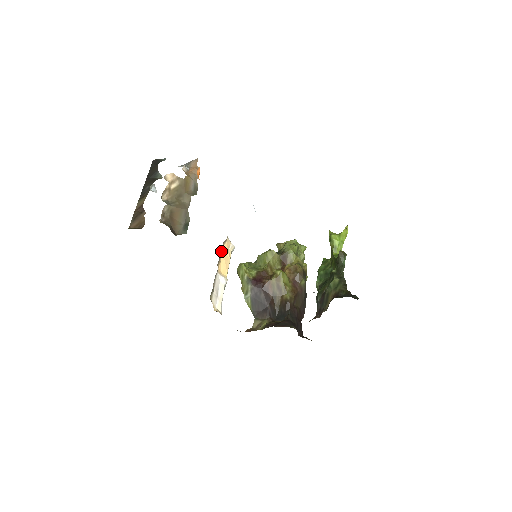
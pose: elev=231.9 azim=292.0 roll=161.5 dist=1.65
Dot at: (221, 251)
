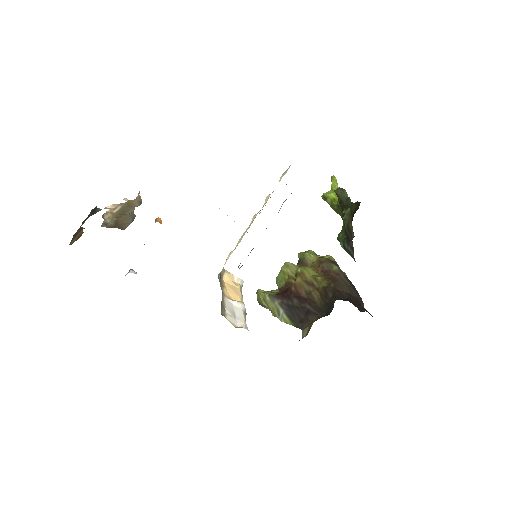
Dot at: (223, 282)
